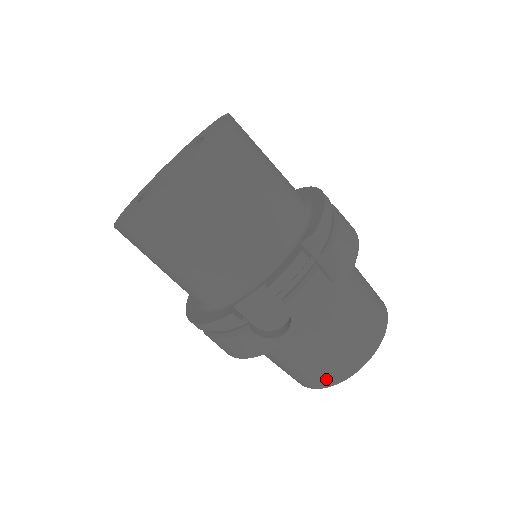
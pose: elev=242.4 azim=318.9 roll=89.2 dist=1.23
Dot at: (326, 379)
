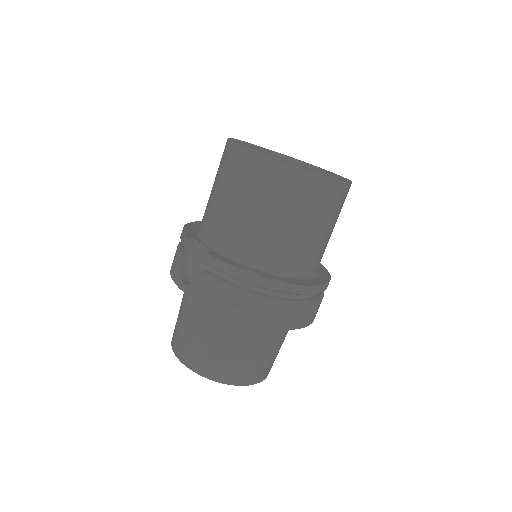
Dot at: (176, 343)
